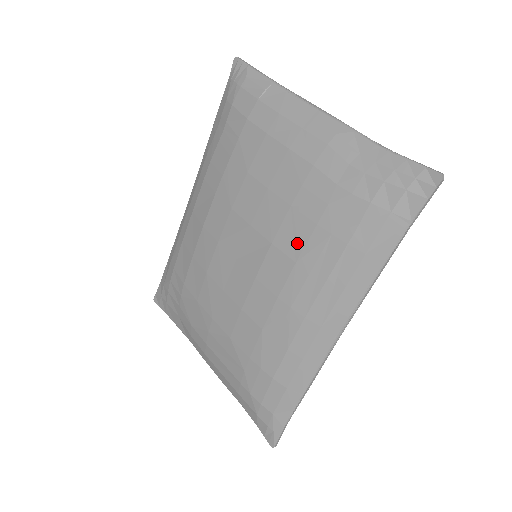
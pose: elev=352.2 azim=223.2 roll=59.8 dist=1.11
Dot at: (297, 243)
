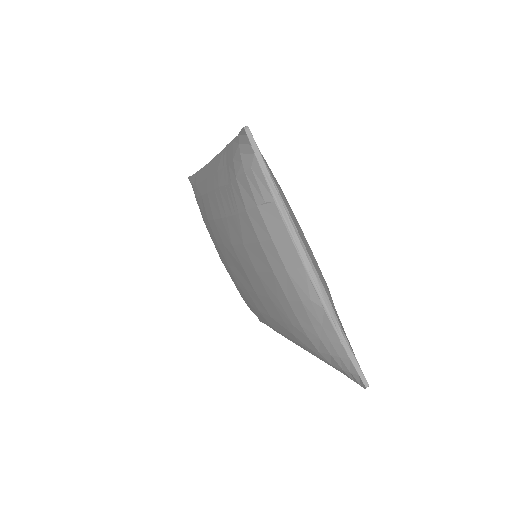
Dot at: (272, 313)
